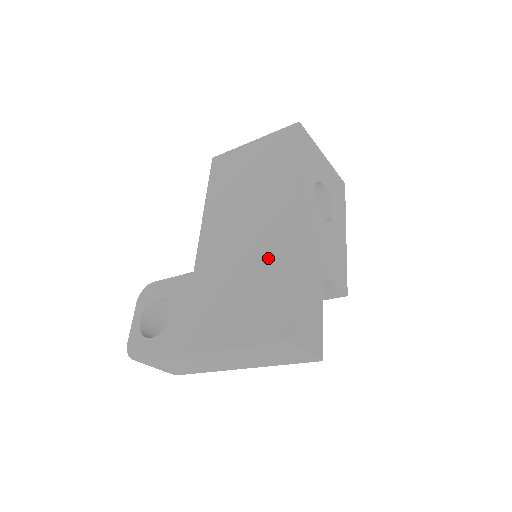
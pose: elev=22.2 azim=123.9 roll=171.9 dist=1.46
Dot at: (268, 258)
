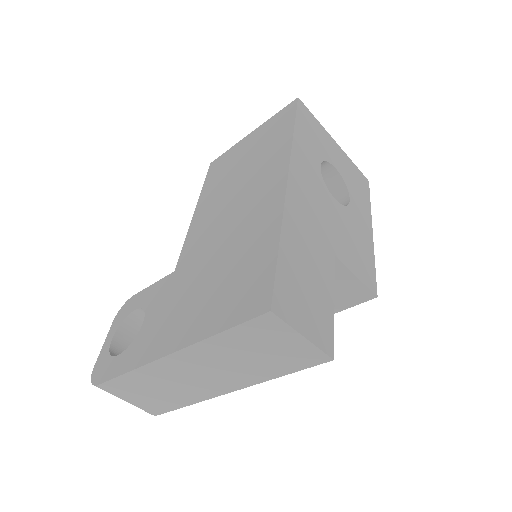
Dot at: (254, 229)
